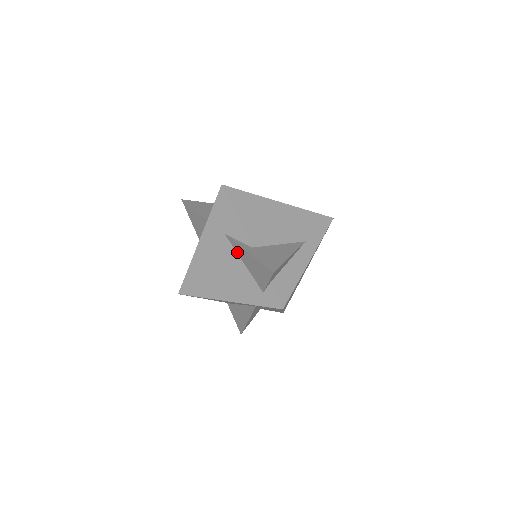
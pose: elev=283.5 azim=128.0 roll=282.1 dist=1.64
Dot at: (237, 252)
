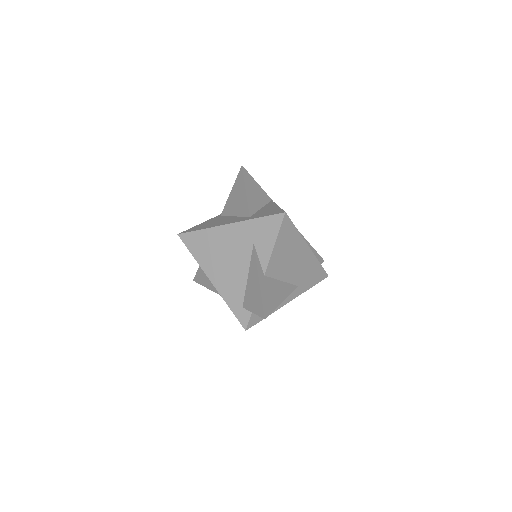
Dot at: (250, 265)
